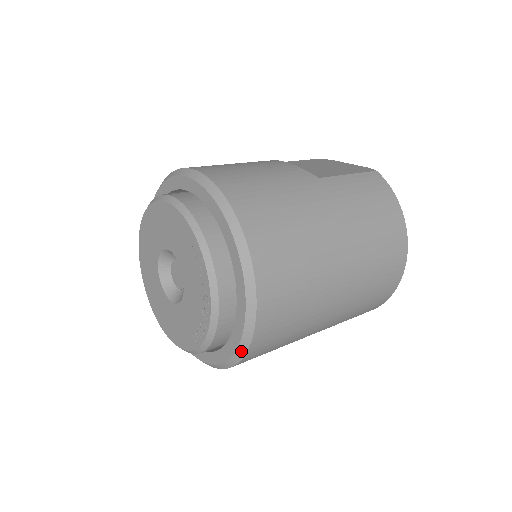
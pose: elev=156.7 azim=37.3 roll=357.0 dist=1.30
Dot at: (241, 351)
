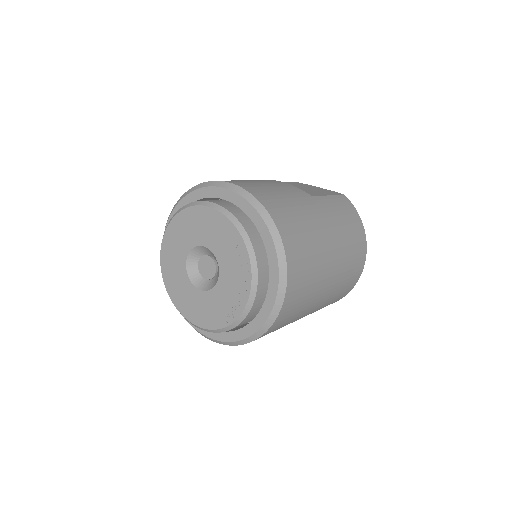
Dot at: (266, 327)
